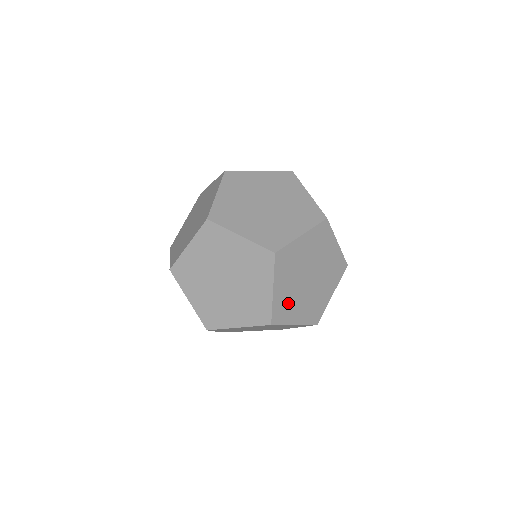
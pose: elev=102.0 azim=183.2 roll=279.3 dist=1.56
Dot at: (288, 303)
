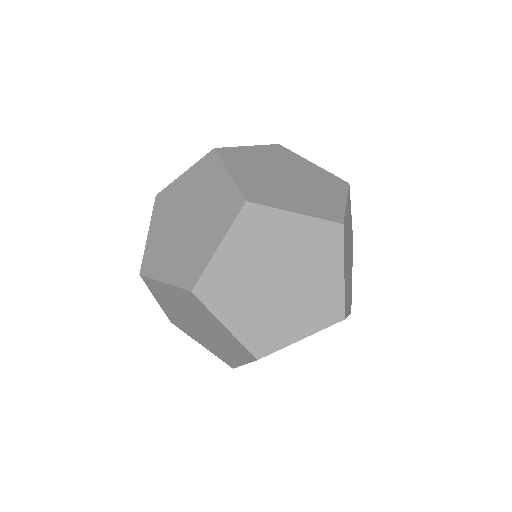
Dot at: (265, 325)
